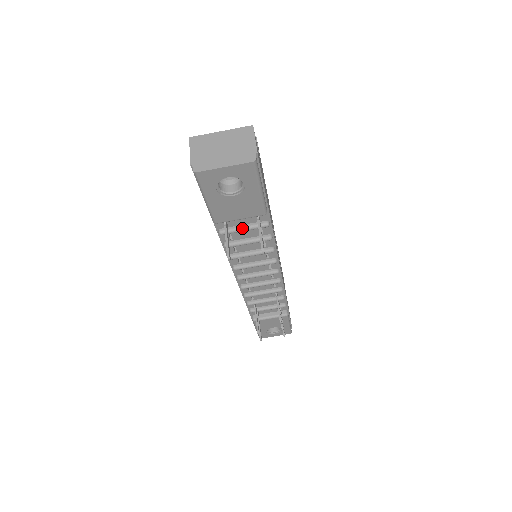
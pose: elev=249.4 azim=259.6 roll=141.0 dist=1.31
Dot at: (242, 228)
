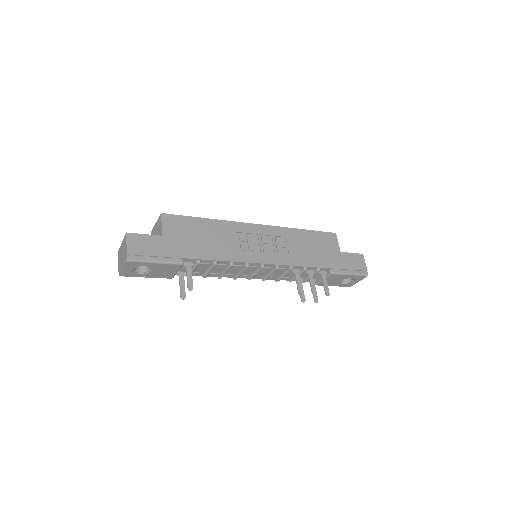
Dot at: occluded
